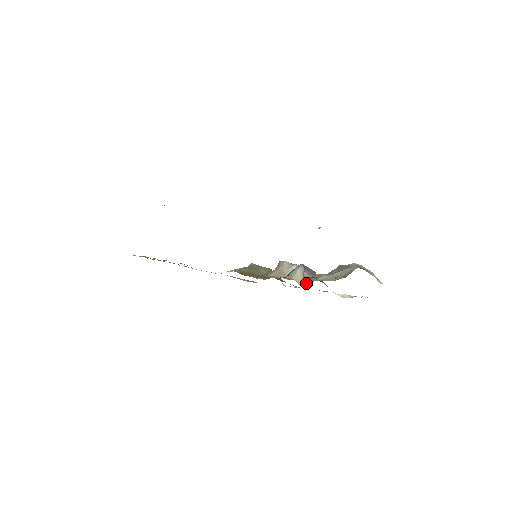
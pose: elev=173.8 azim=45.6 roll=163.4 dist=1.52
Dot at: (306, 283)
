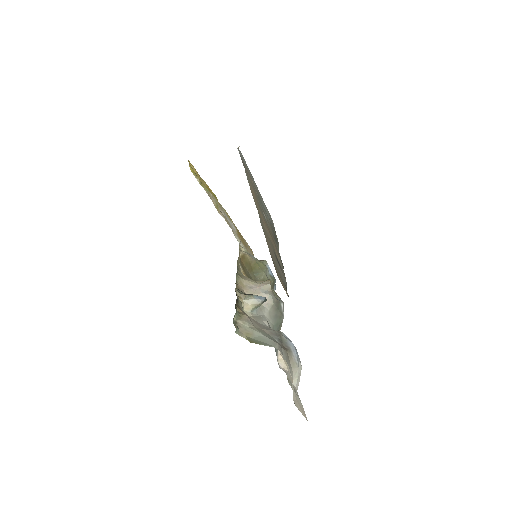
Dot at: (249, 315)
